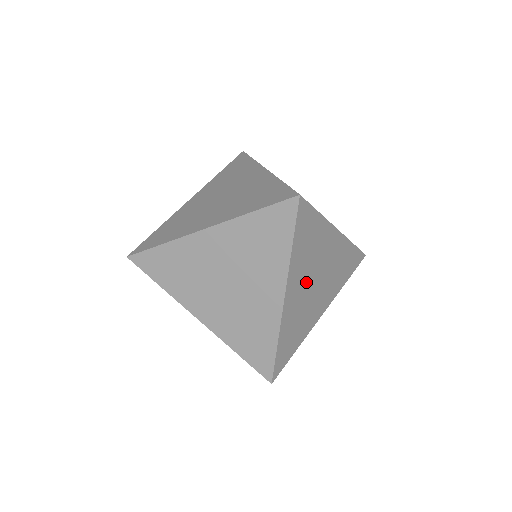
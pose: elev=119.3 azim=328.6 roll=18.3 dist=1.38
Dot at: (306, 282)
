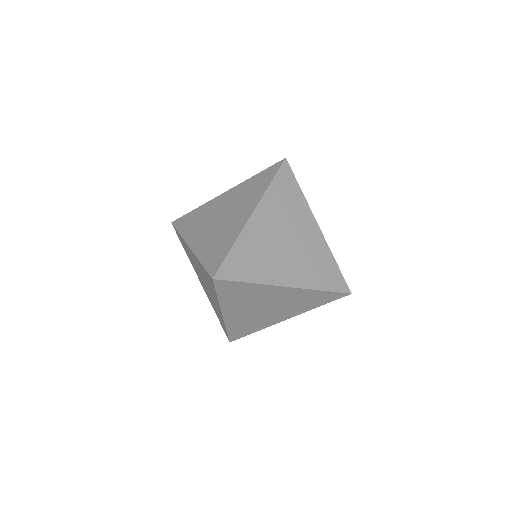
Dot at: occluded
